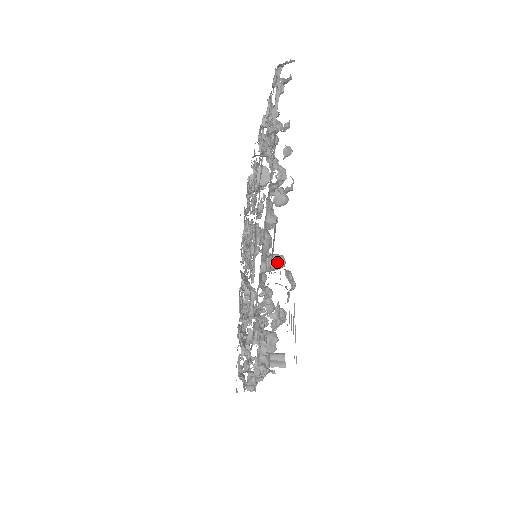
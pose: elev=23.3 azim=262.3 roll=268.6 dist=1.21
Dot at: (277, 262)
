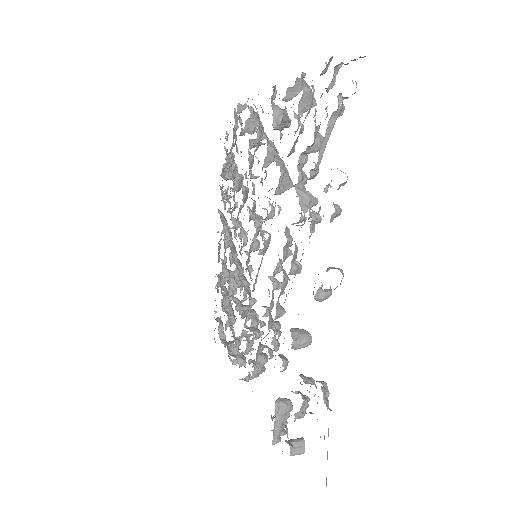
Dot at: (304, 345)
